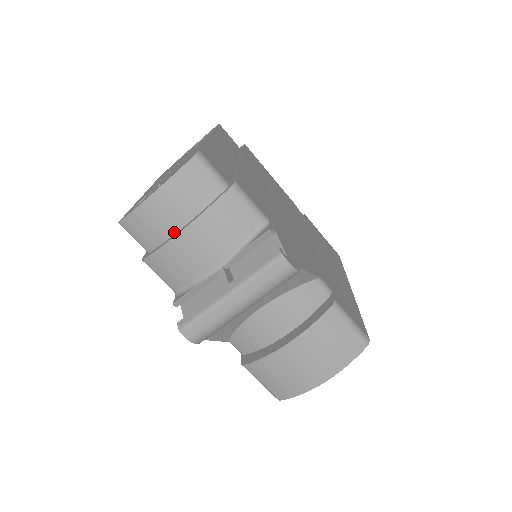
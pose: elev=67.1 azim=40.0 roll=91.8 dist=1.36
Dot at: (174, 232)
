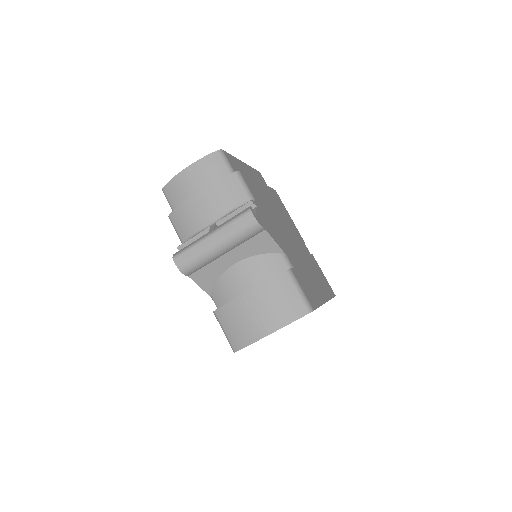
Dot at: occluded
